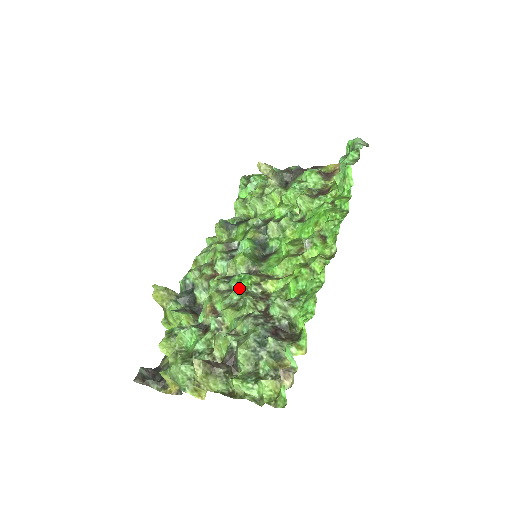
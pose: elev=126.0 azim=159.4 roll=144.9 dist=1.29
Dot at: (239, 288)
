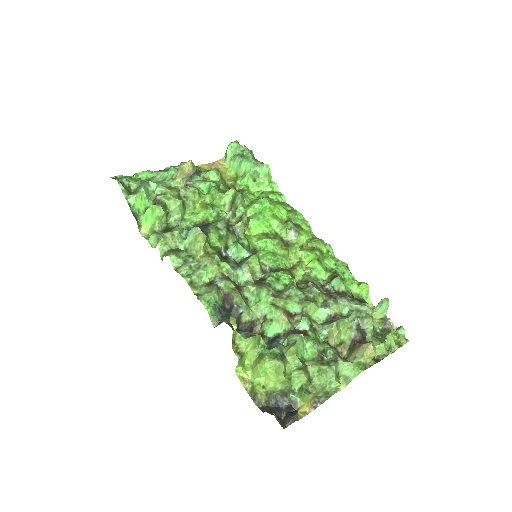
Dot at: (294, 284)
